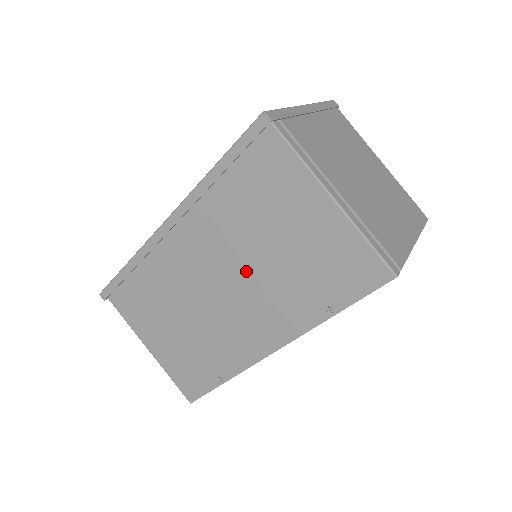
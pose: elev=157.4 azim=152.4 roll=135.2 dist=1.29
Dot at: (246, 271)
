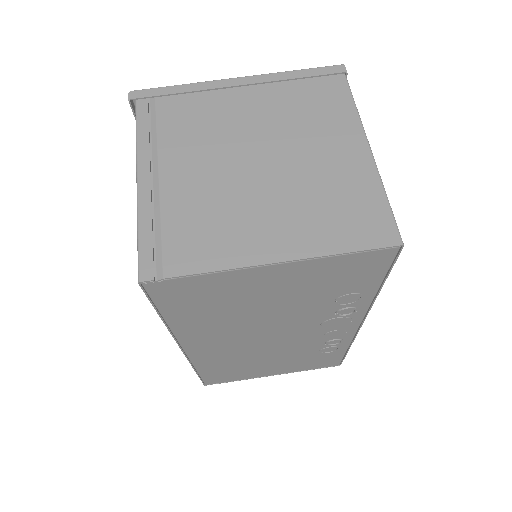
Dot at: occluded
